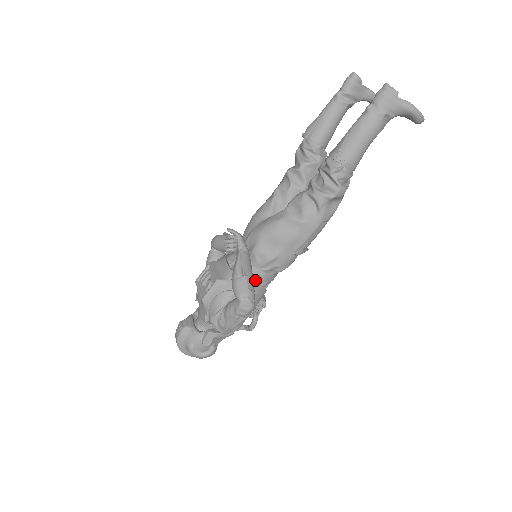
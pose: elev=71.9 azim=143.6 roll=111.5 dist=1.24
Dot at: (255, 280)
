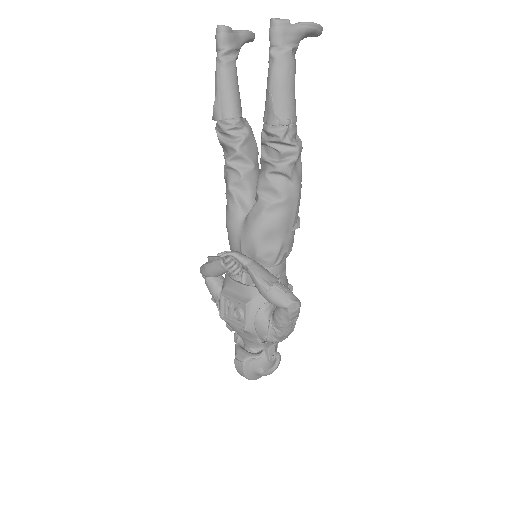
Dot at: occluded
